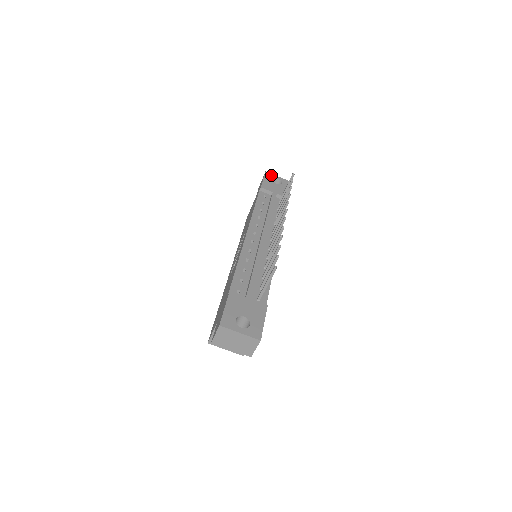
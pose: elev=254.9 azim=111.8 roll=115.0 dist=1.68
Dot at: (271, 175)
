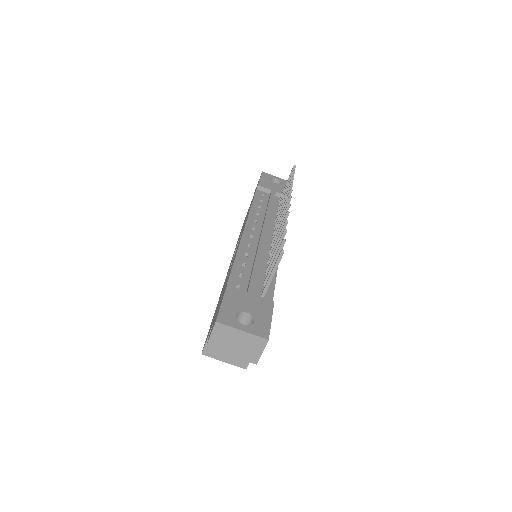
Dot at: (268, 175)
